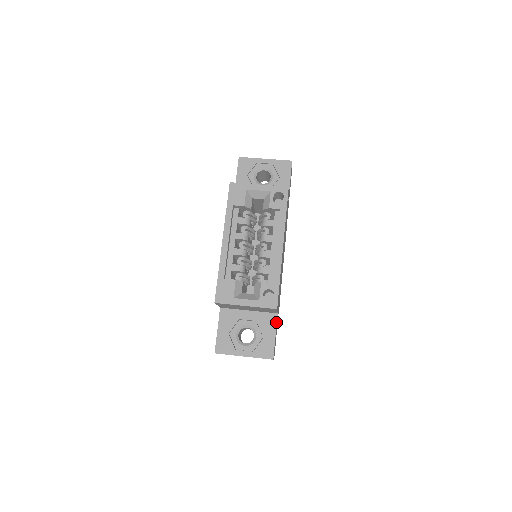
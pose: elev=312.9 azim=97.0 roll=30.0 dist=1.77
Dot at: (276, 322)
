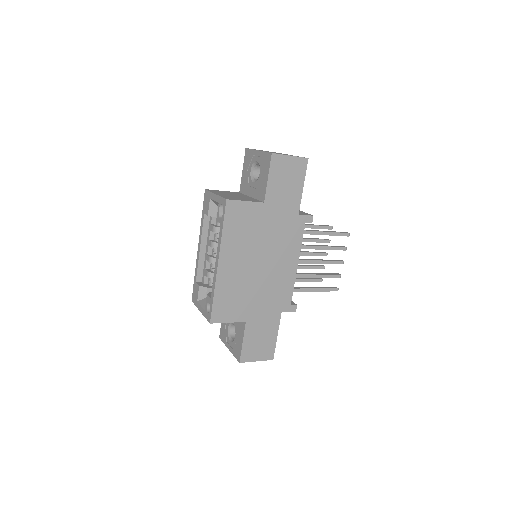
Dot at: (244, 330)
